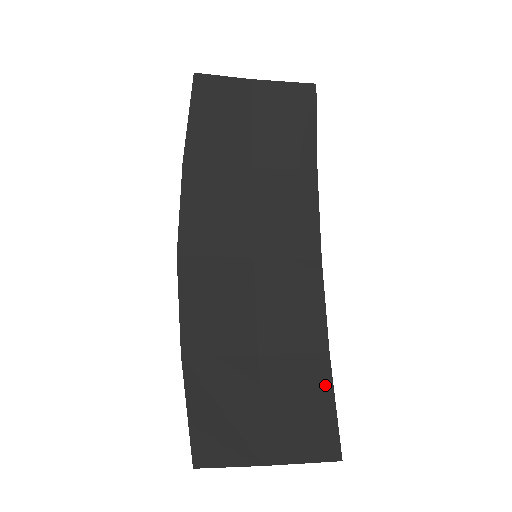
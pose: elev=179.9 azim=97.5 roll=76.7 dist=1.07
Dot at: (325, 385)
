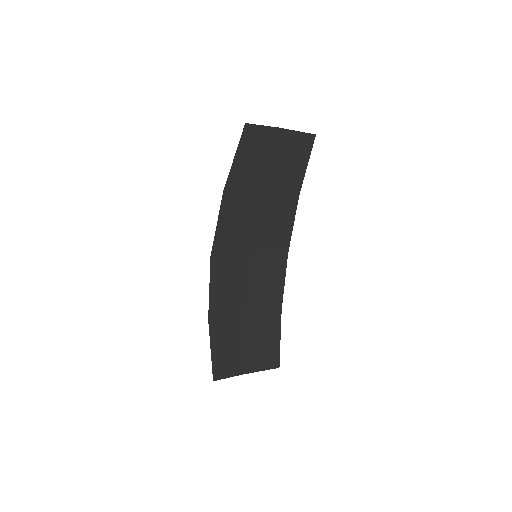
Dot at: (277, 329)
